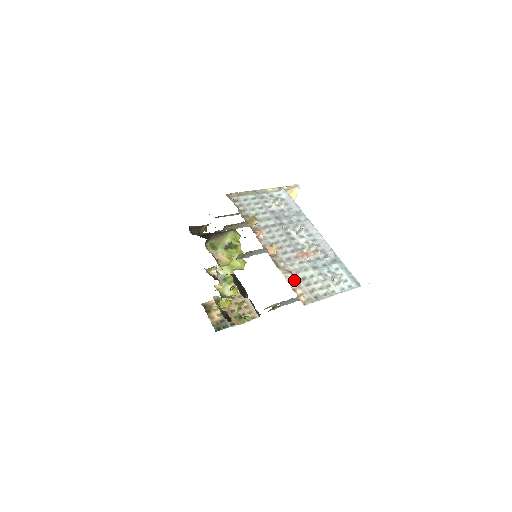
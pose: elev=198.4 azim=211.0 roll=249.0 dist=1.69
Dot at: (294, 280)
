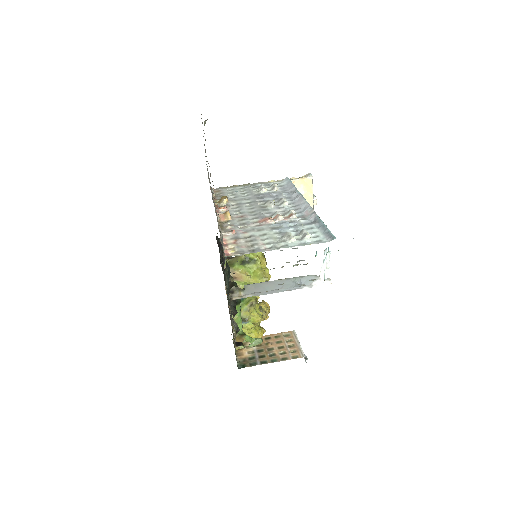
Dot at: (233, 238)
